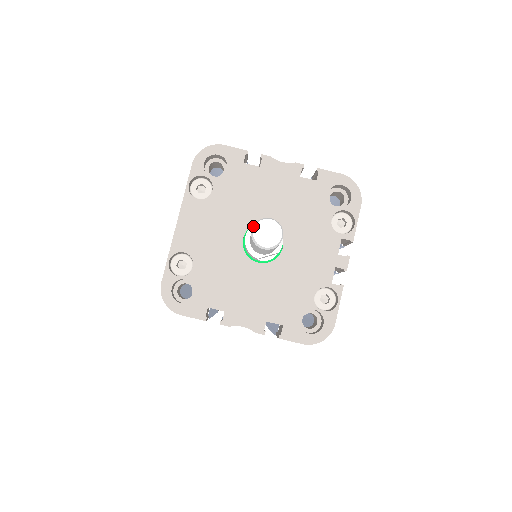
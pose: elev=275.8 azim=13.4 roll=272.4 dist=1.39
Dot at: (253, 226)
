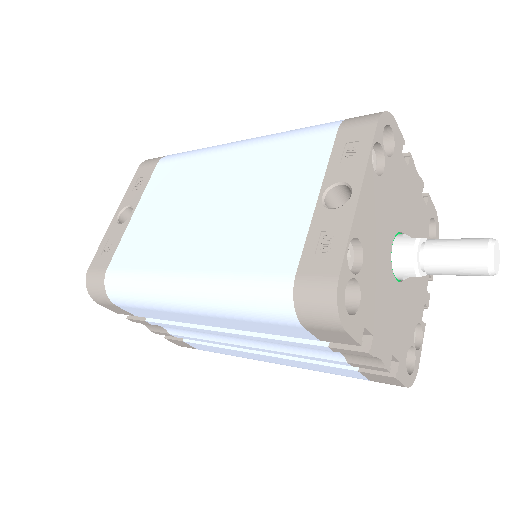
Dot at: (490, 244)
